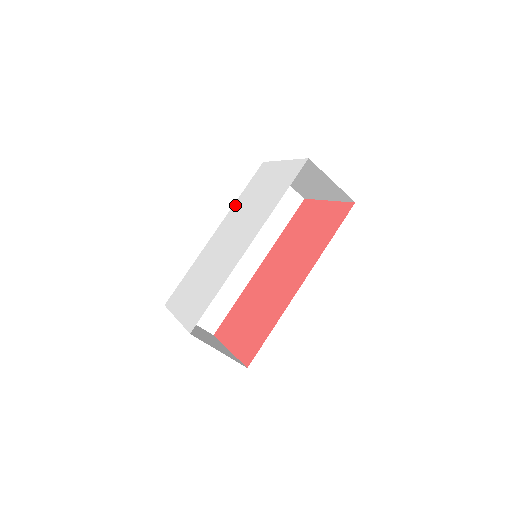
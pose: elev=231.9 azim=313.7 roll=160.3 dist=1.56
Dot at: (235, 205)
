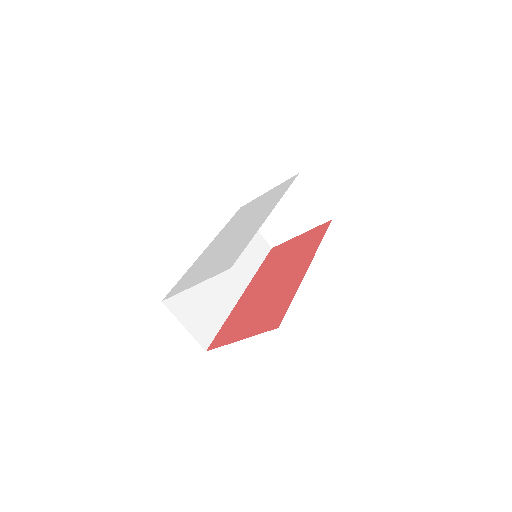
Dot at: (224, 229)
